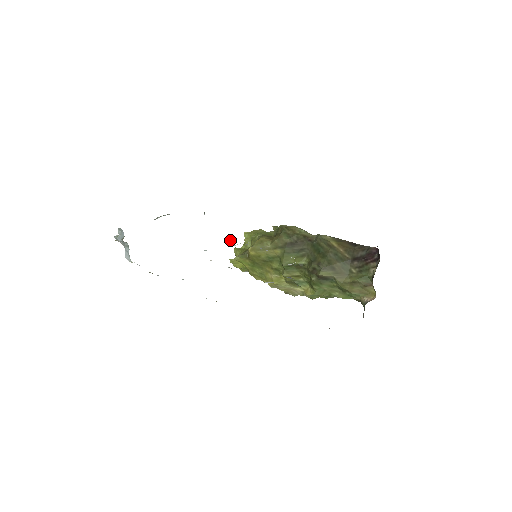
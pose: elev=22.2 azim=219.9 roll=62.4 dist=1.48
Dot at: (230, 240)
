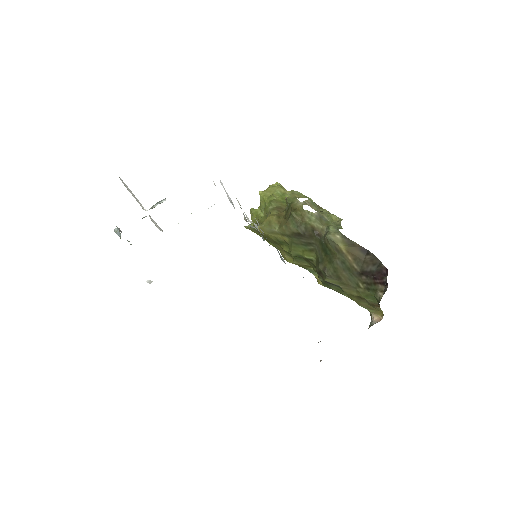
Dot at: occluded
